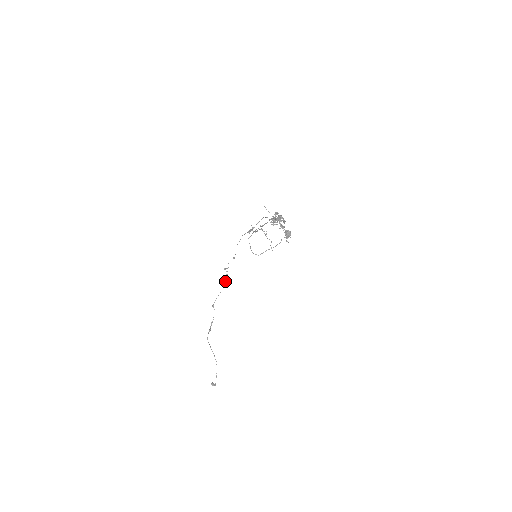
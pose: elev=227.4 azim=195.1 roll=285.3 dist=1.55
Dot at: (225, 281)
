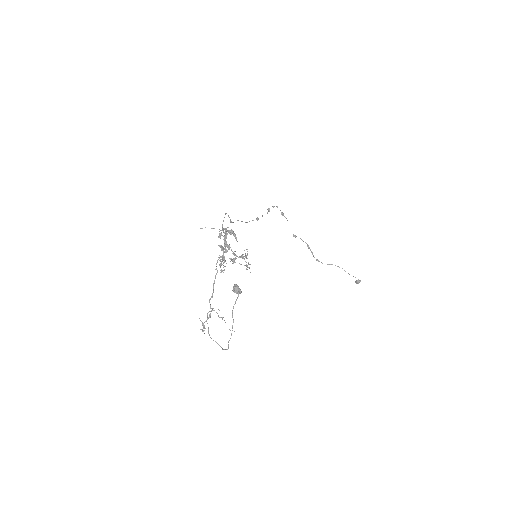
Dot at: (281, 213)
